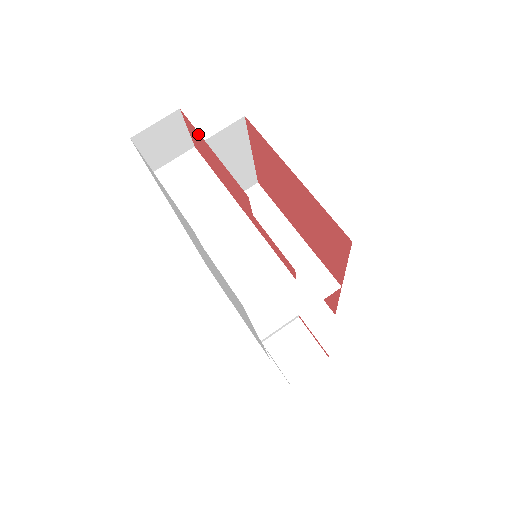
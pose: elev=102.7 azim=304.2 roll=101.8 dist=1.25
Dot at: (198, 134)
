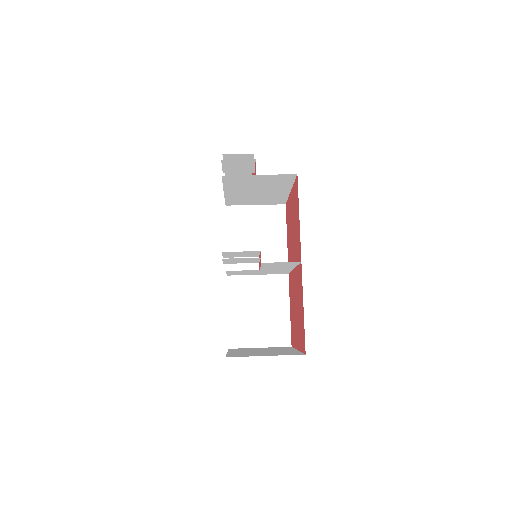
Dot at: occluded
